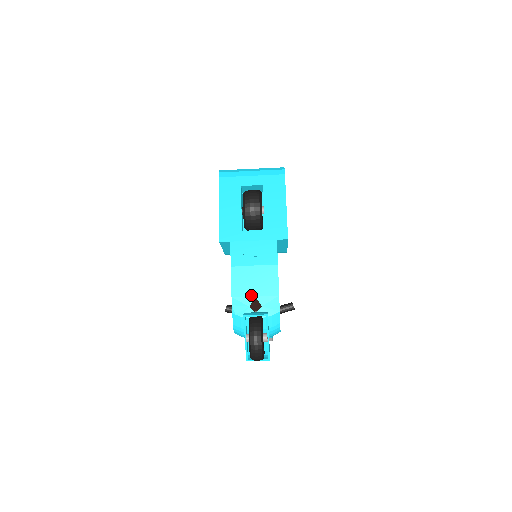
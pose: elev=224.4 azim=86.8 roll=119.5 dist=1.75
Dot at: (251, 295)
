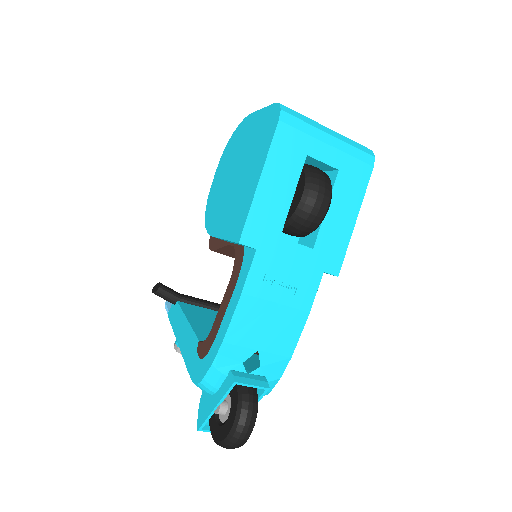
Dot at: (253, 347)
